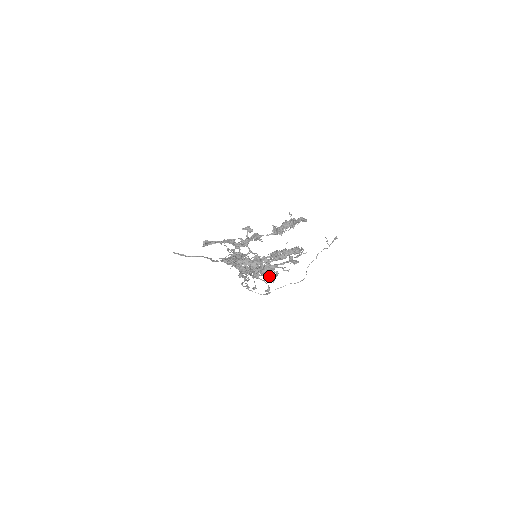
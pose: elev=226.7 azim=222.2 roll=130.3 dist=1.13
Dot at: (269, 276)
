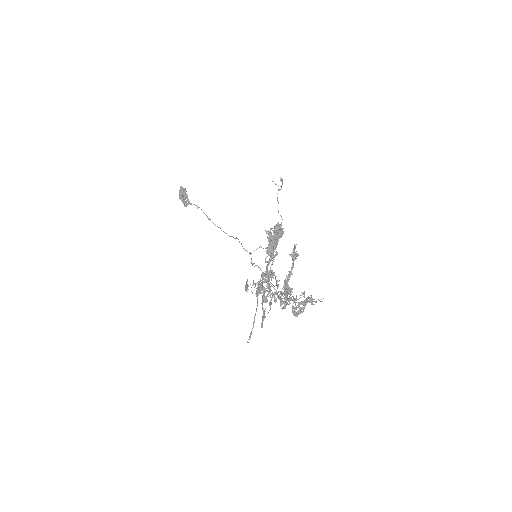
Dot at: occluded
